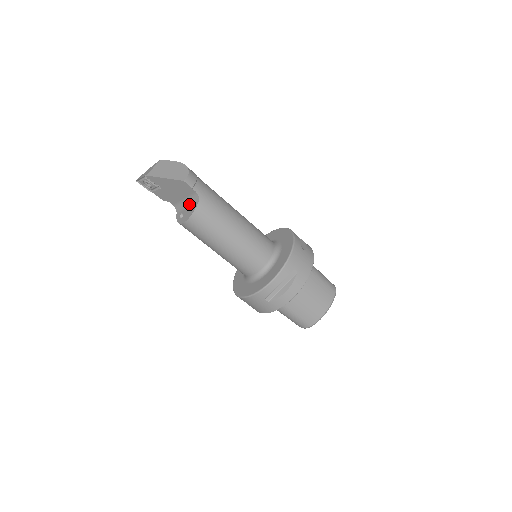
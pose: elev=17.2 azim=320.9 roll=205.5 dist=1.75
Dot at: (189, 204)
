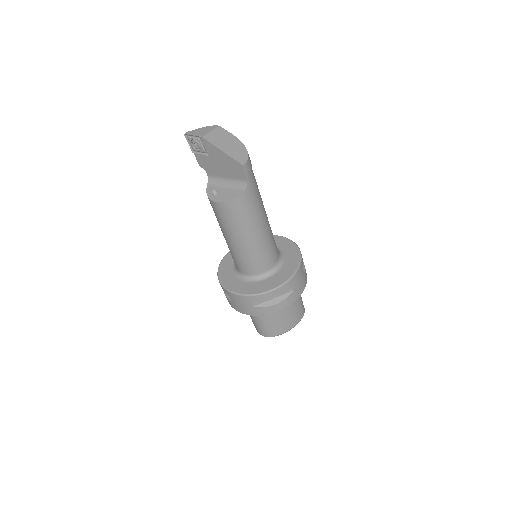
Dot at: (230, 186)
